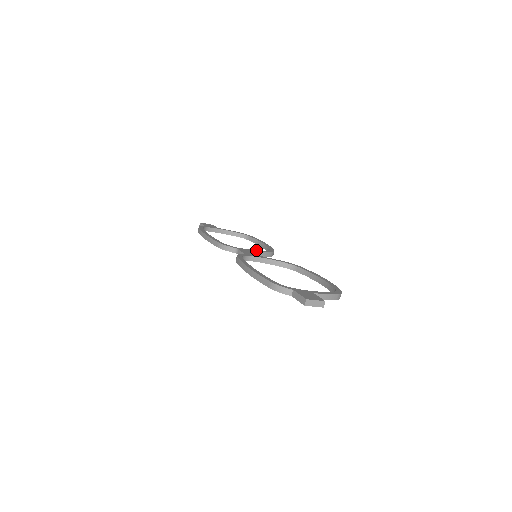
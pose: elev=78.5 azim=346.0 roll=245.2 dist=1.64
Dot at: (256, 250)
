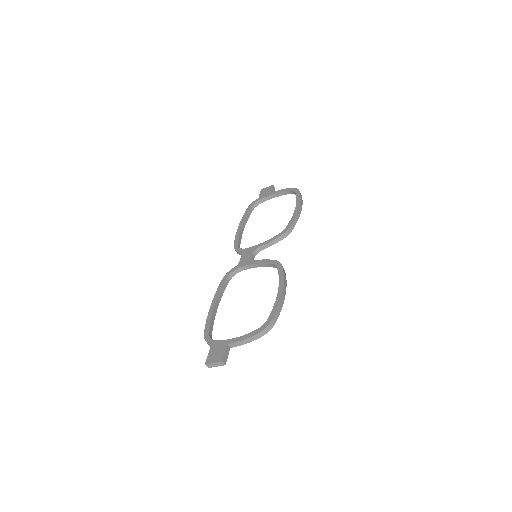
Dot at: (262, 243)
